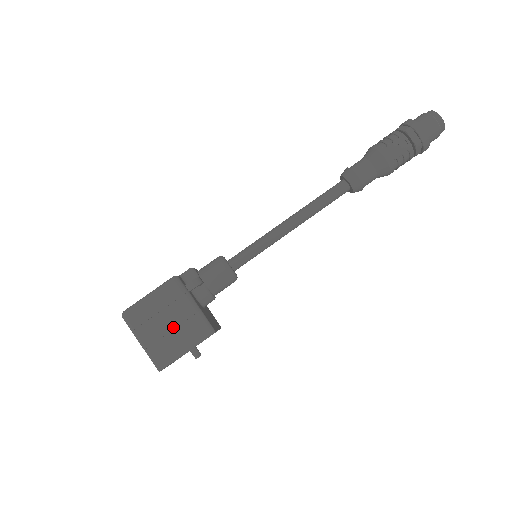
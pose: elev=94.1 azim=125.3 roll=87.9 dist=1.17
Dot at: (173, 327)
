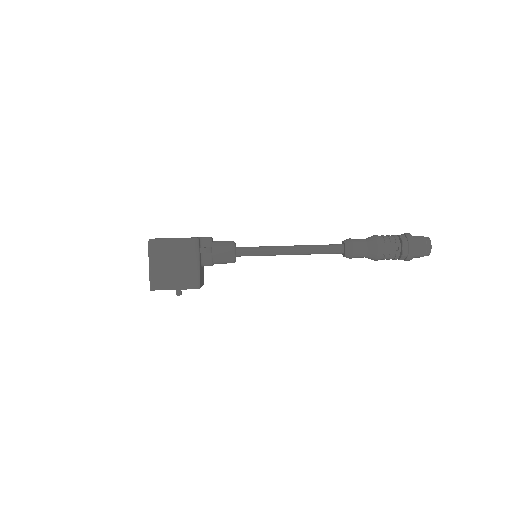
Dot at: (176, 269)
